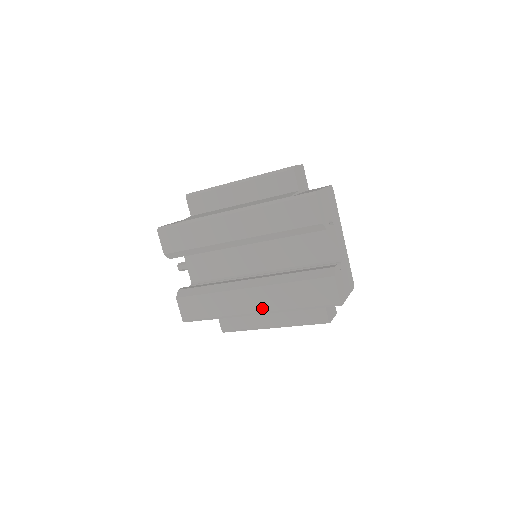
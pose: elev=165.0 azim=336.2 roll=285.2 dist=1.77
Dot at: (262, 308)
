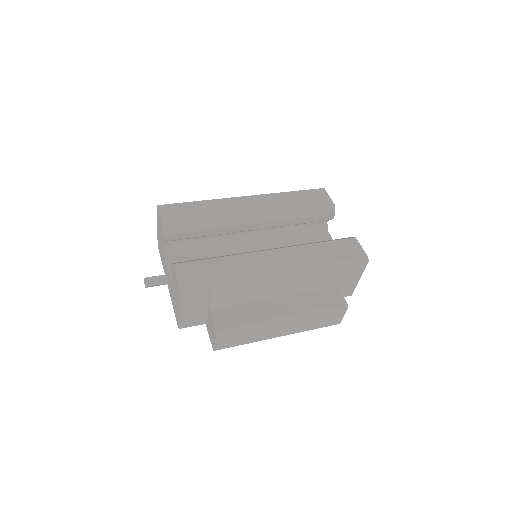
Dot at: (289, 266)
